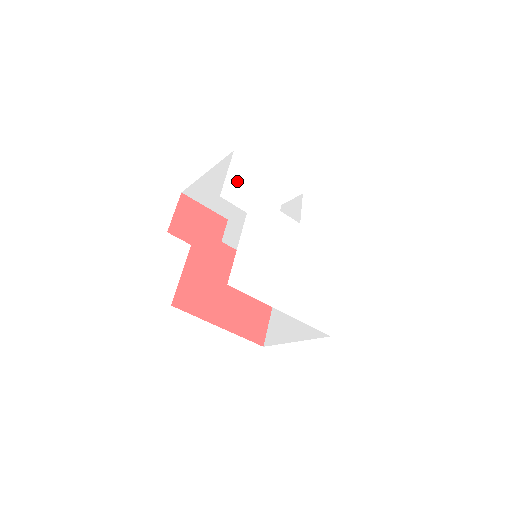
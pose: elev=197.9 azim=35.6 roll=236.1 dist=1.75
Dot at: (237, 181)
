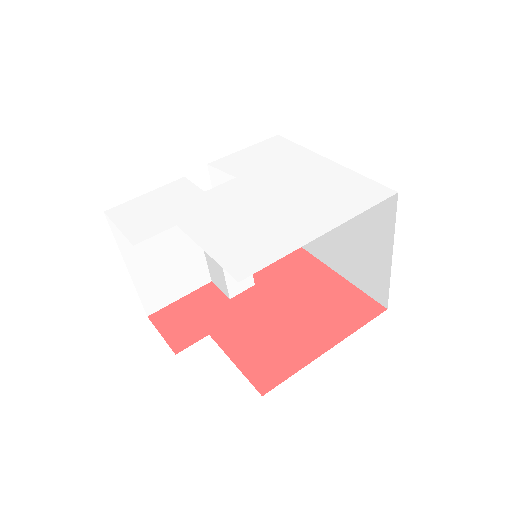
Dot at: (135, 222)
